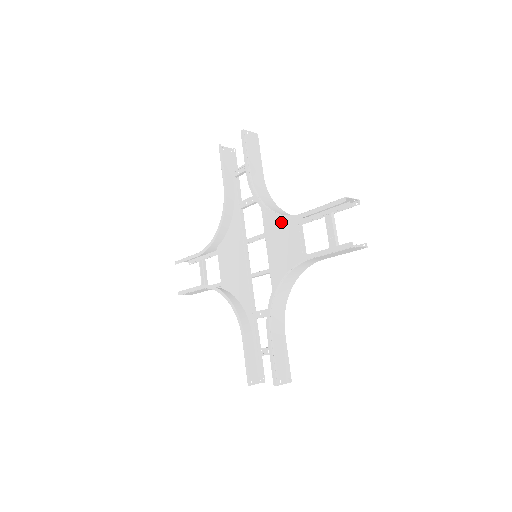
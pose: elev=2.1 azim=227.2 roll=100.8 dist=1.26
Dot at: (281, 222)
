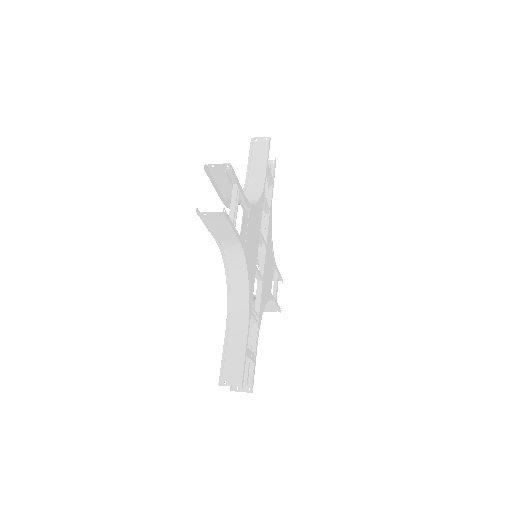
Dot at: occluded
